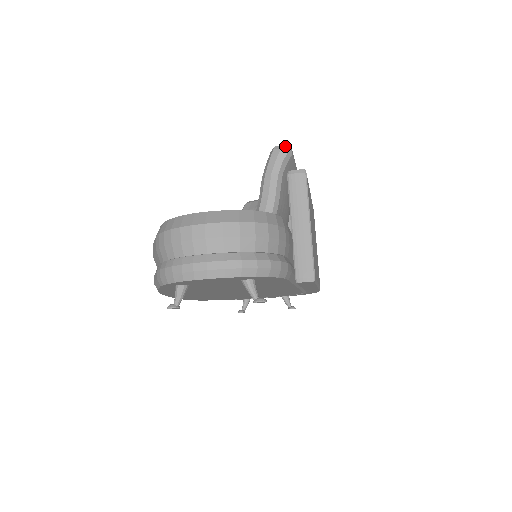
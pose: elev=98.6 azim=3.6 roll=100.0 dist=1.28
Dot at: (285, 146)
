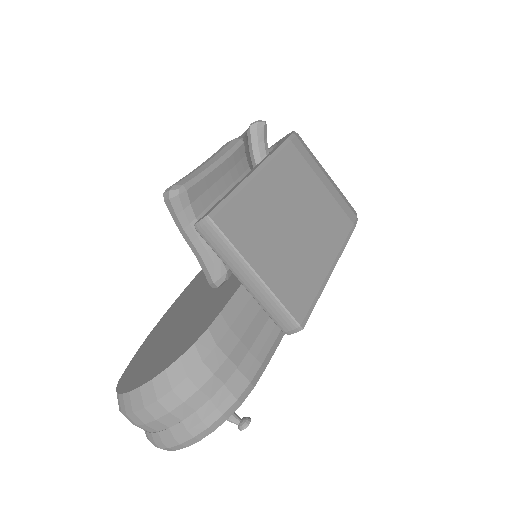
Dot at: (171, 191)
